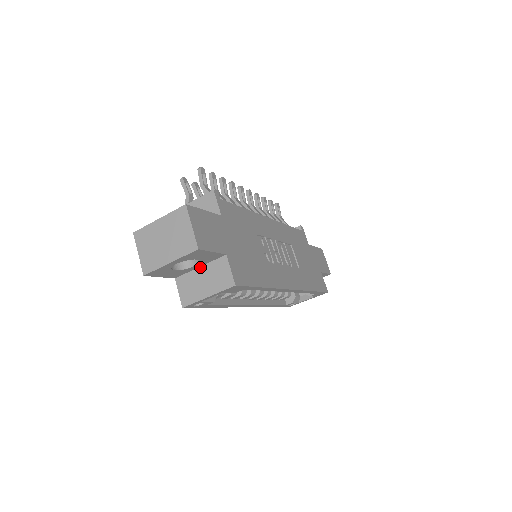
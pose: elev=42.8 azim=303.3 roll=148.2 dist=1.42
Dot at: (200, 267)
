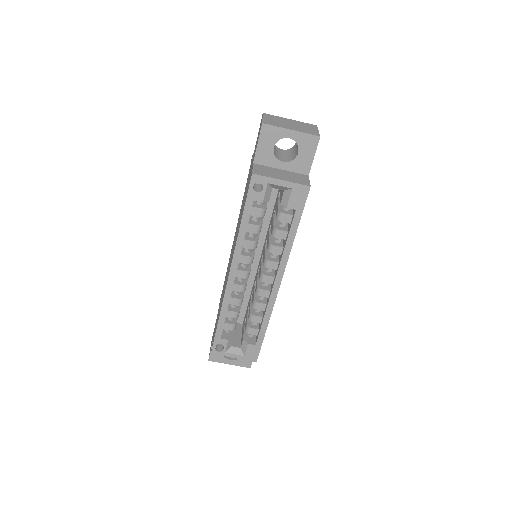
Dot at: (281, 169)
